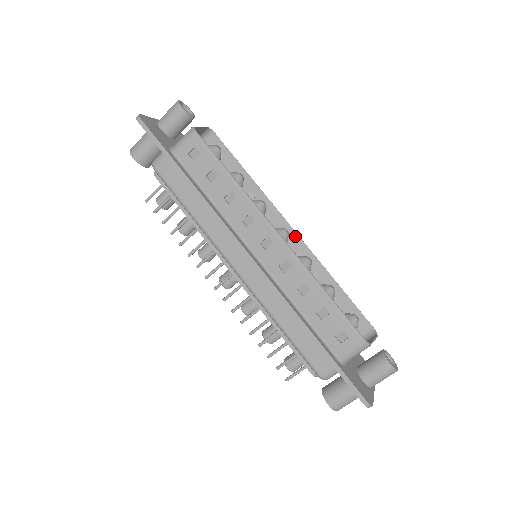
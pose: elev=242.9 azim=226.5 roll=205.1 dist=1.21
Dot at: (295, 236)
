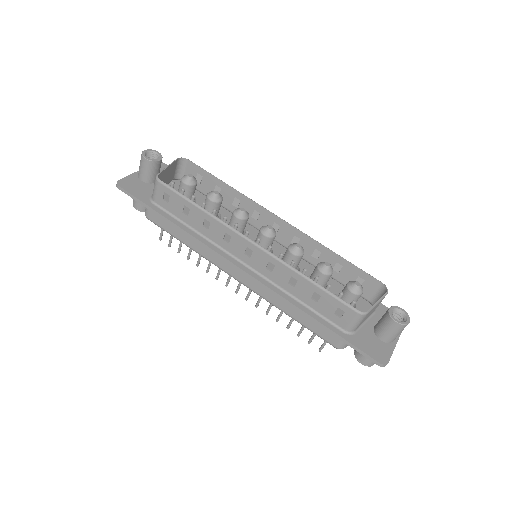
Dot at: (285, 224)
